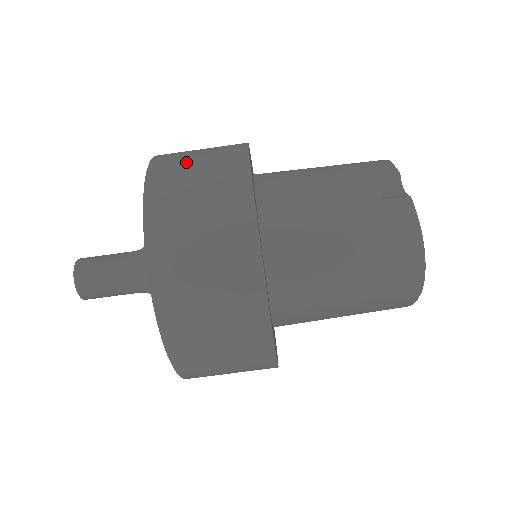
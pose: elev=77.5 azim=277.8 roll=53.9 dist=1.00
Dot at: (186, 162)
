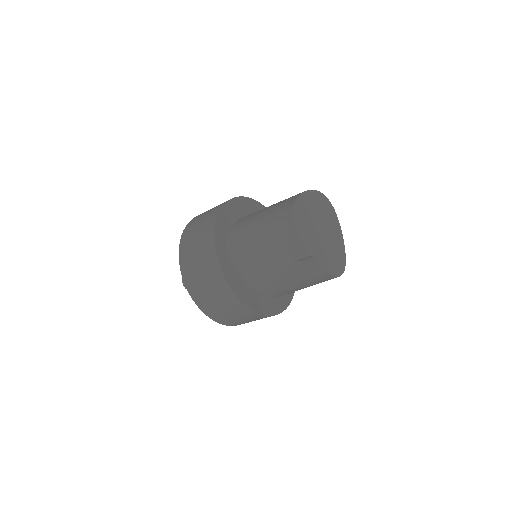
Dot at: (213, 304)
